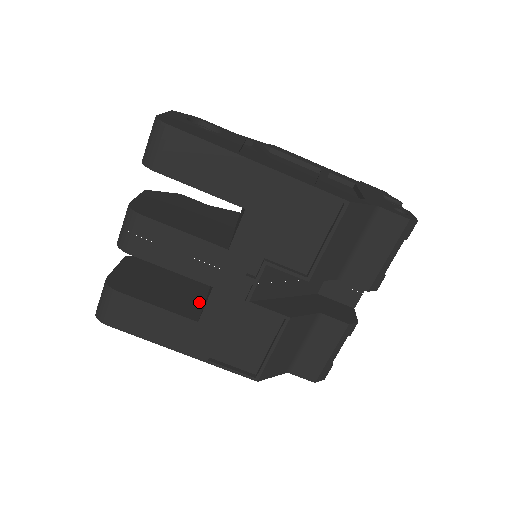
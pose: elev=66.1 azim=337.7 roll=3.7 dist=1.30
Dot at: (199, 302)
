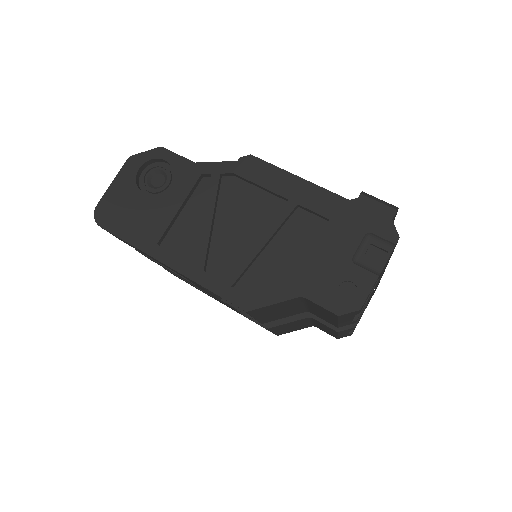
Dot at: occluded
